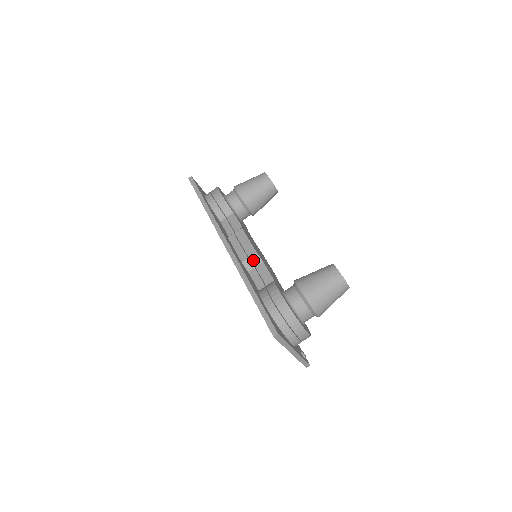
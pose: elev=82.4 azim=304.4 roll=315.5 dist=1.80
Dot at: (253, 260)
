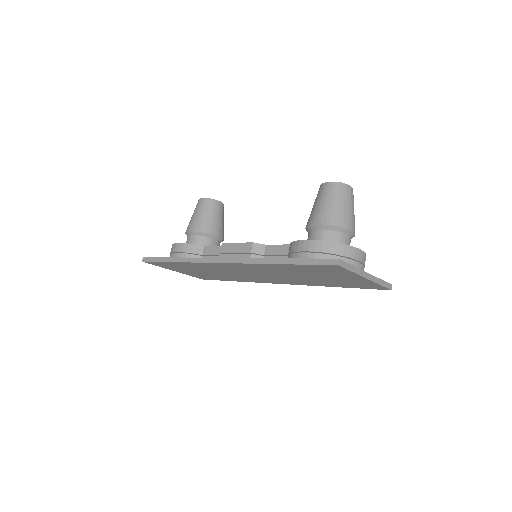
Dot at: (256, 251)
